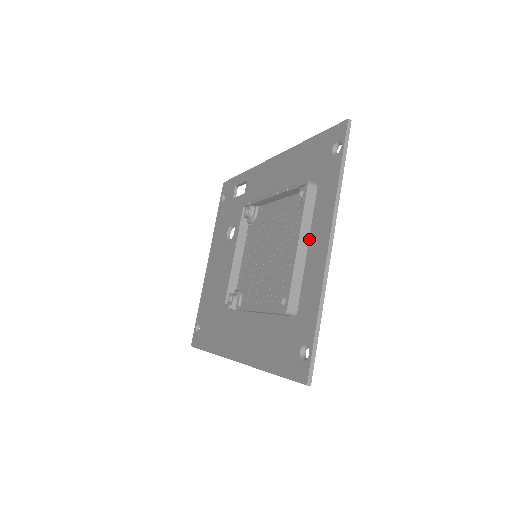
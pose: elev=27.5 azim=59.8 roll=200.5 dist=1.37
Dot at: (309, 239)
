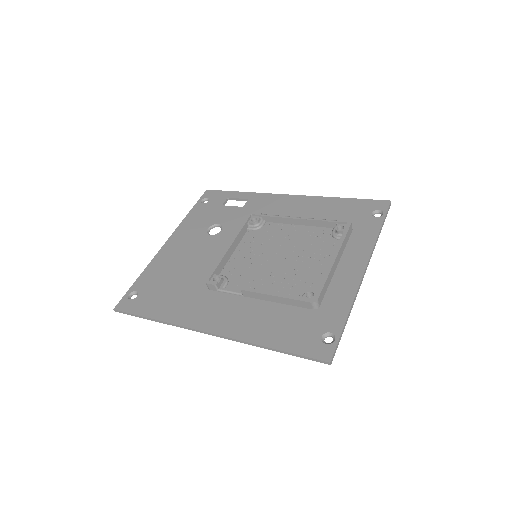
Dot at: (340, 260)
